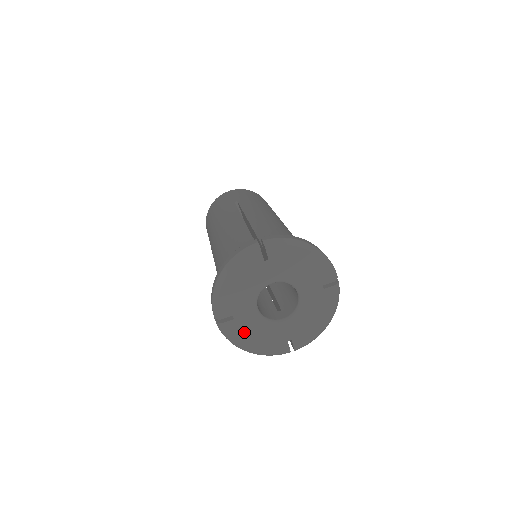
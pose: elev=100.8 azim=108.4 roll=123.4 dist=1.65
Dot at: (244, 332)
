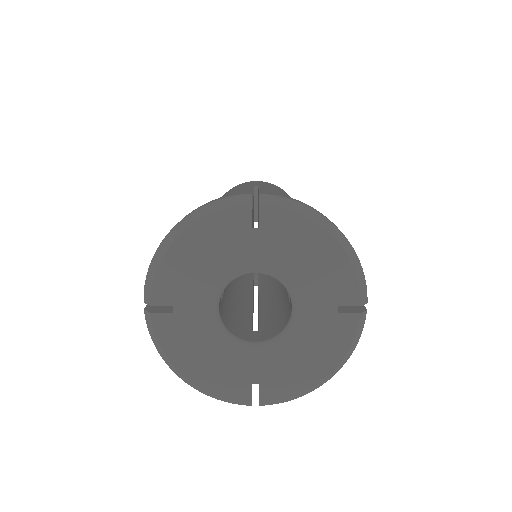
Dot at: (184, 342)
